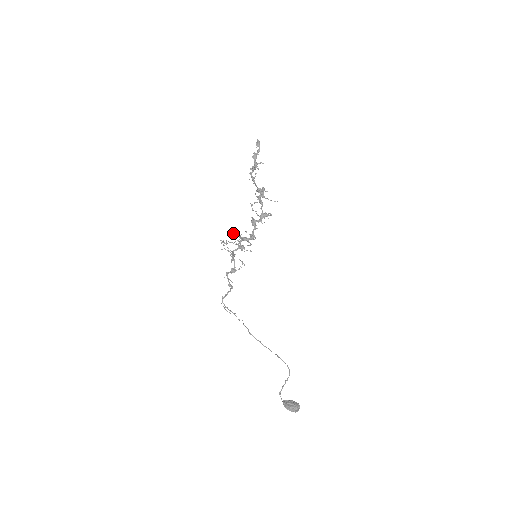
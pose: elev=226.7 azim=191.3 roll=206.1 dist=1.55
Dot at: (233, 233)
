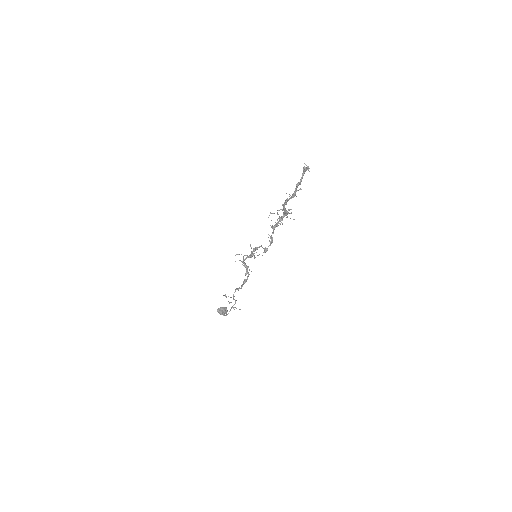
Dot at: occluded
